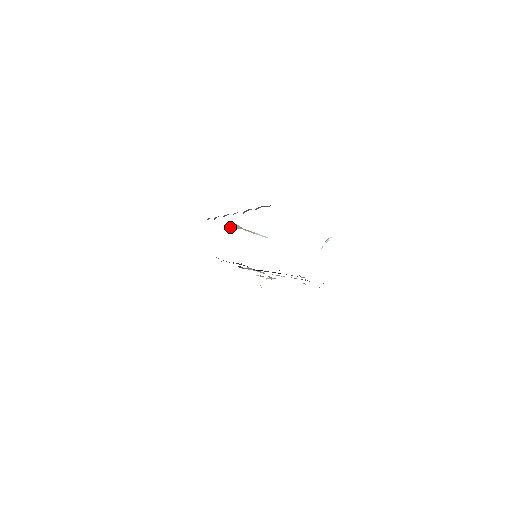
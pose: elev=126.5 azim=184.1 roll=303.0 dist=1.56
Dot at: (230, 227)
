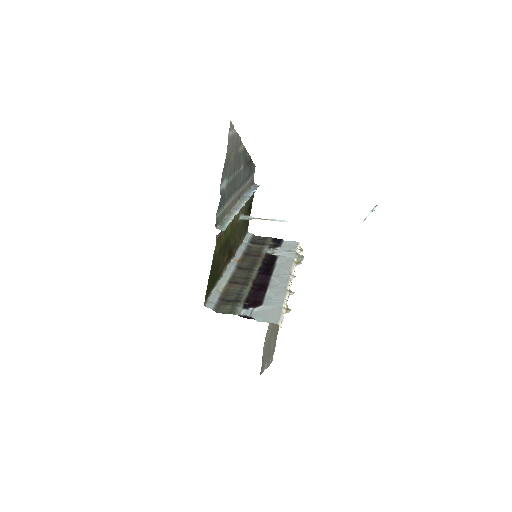
Dot at: (242, 219)
